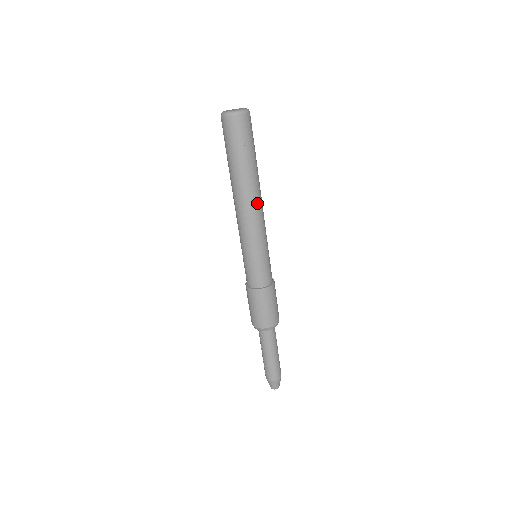
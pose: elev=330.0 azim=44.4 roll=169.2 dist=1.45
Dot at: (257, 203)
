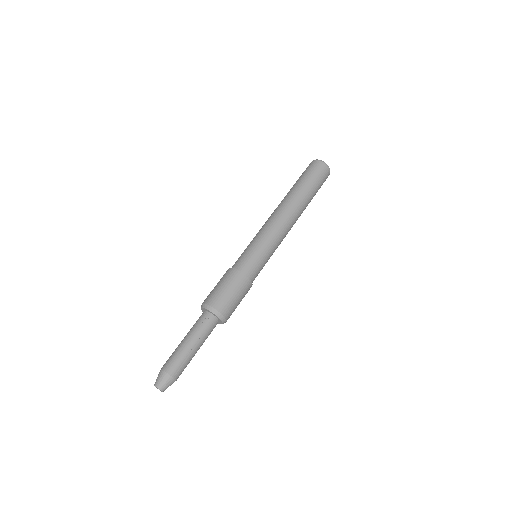
Dot at: occluded
